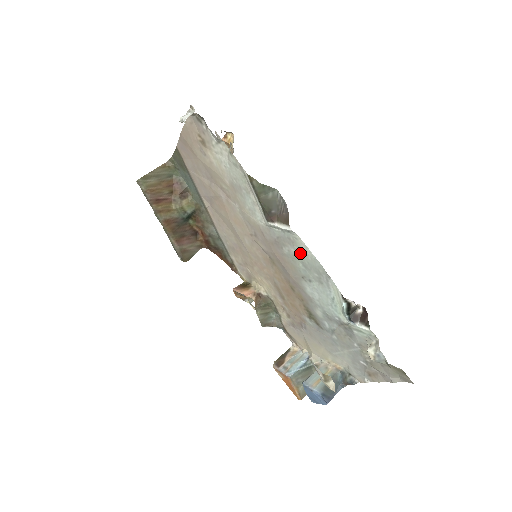
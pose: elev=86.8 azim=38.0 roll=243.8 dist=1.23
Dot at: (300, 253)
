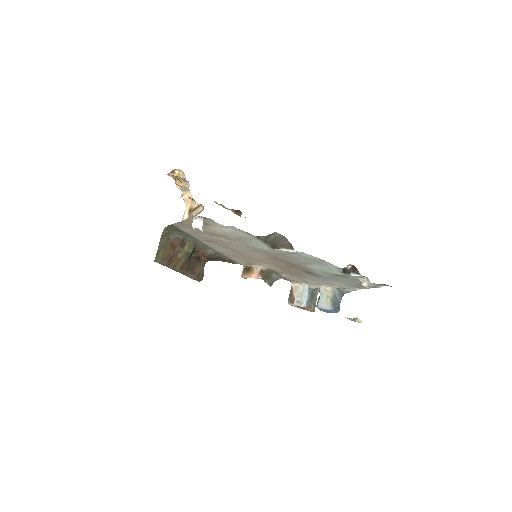
Dot at: (303, 257)
